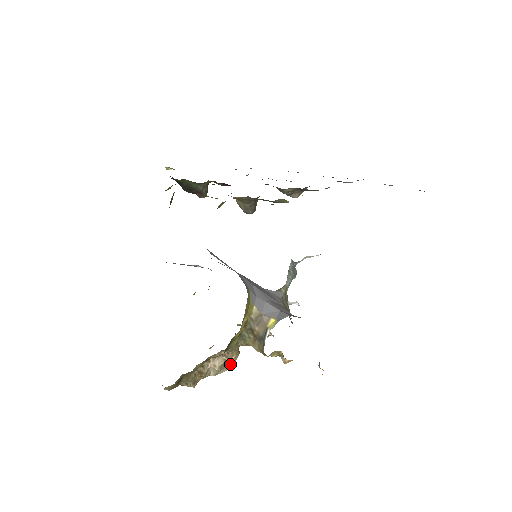
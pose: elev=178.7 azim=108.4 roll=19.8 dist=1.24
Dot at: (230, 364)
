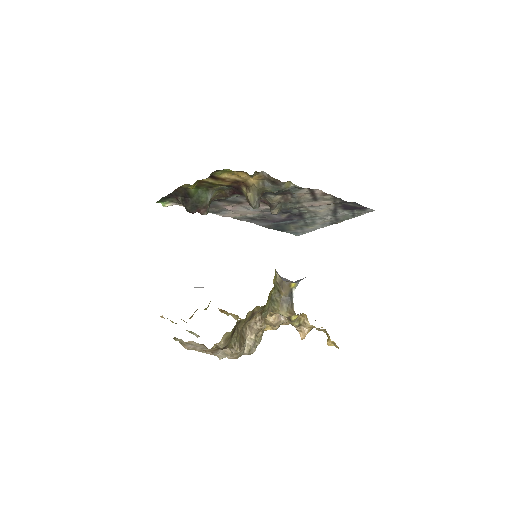
Dot at: (257, 345)
